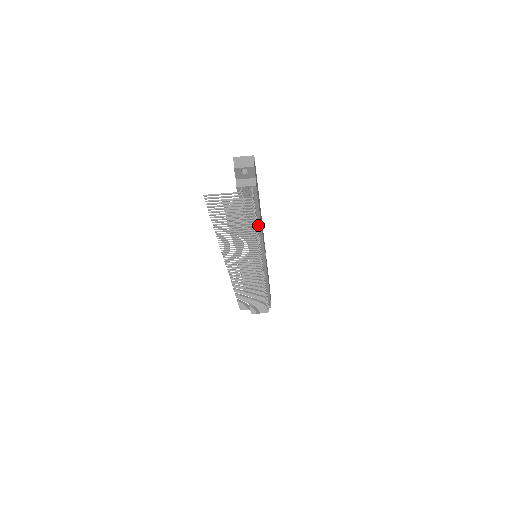
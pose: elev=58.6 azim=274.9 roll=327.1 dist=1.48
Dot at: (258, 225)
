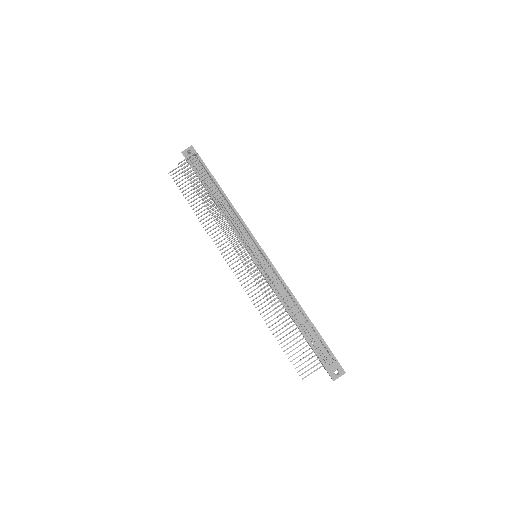
Dot at: (224, 196)
